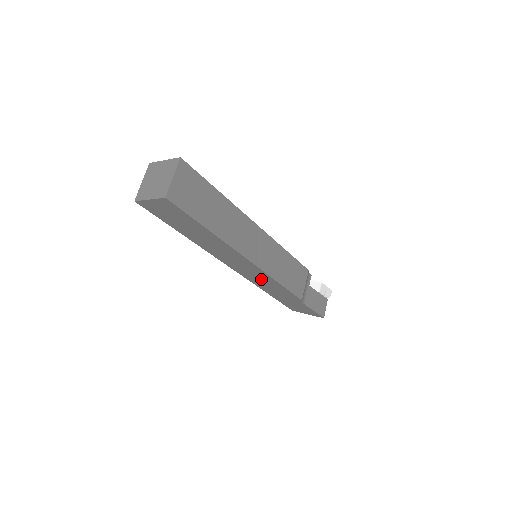
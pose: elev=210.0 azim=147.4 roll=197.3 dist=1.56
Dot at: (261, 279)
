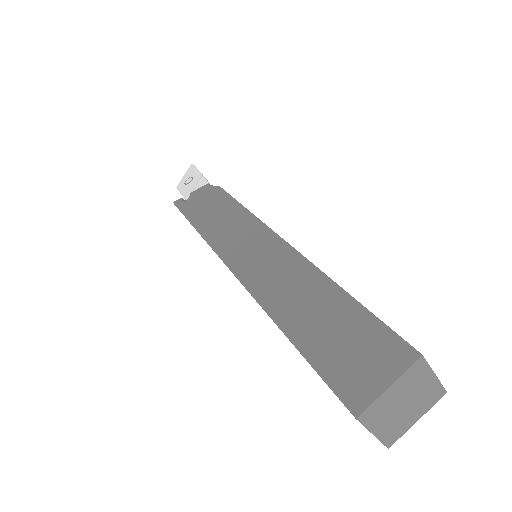
Dot at: occluded
